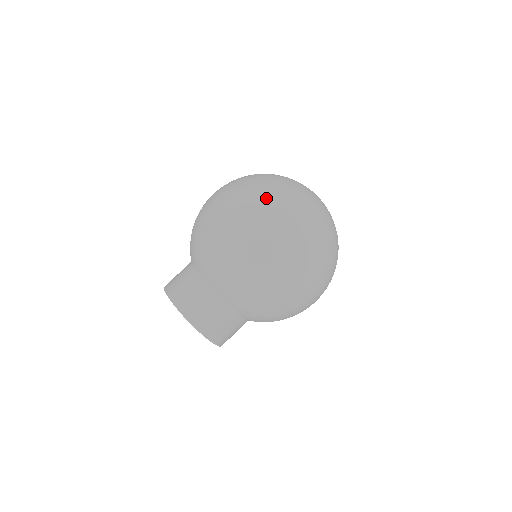
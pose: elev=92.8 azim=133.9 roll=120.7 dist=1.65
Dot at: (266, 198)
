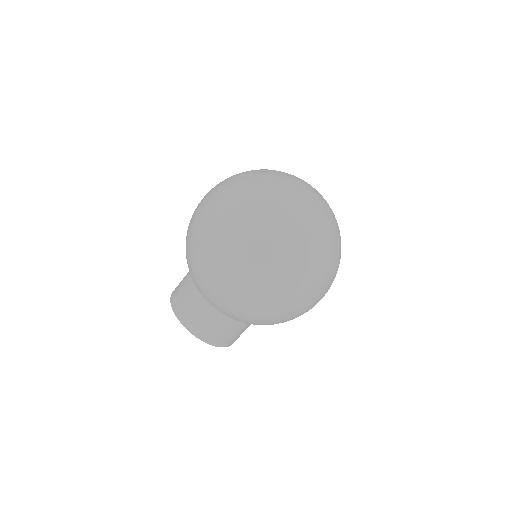
Dot at: (321, 276)
